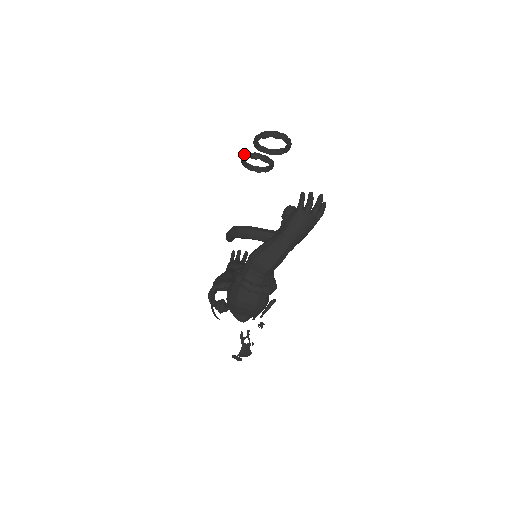
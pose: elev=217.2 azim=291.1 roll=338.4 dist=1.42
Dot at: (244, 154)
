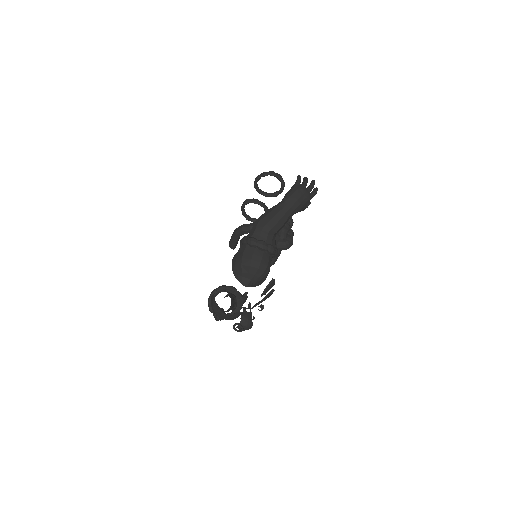
Dot at: (245, 201)
